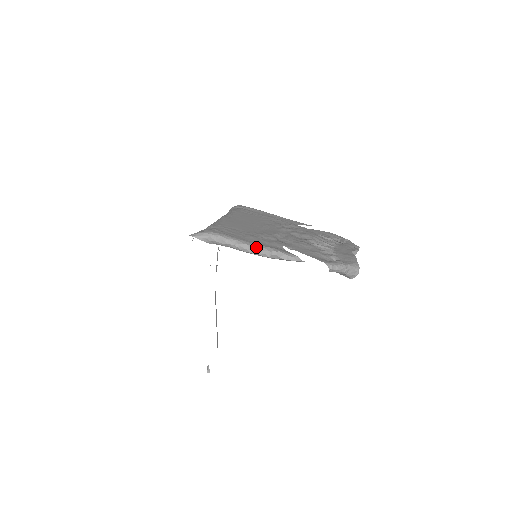
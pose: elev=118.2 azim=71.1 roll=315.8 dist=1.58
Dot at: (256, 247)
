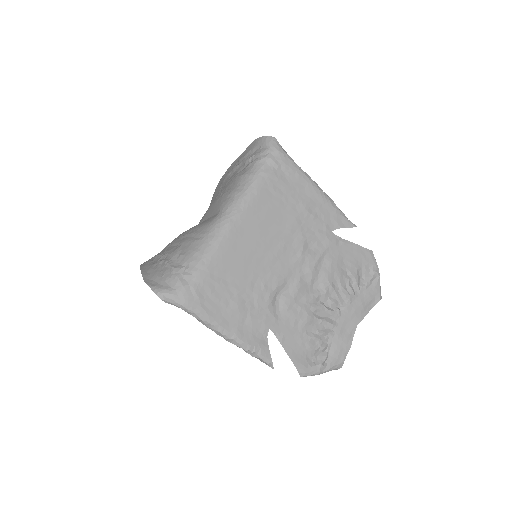
Dot at: (231, 340)
